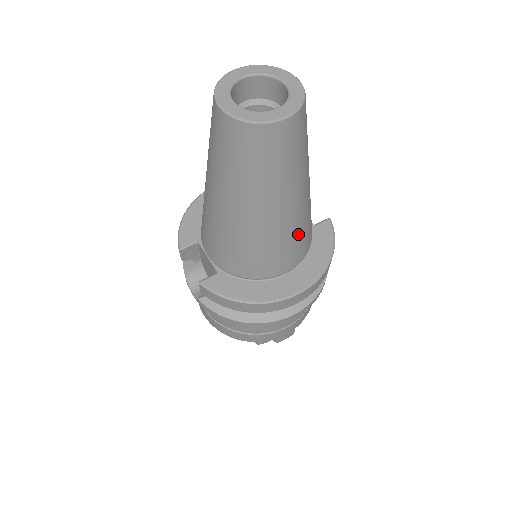
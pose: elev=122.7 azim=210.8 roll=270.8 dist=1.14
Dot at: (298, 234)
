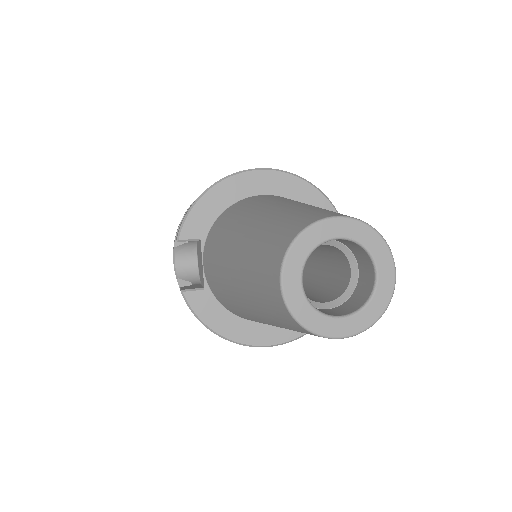
Dot at: occluded
